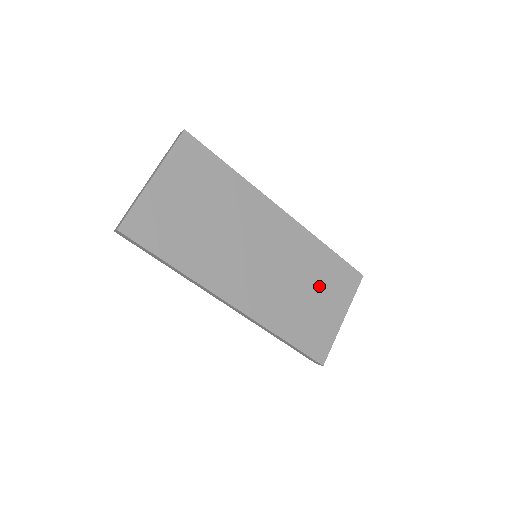
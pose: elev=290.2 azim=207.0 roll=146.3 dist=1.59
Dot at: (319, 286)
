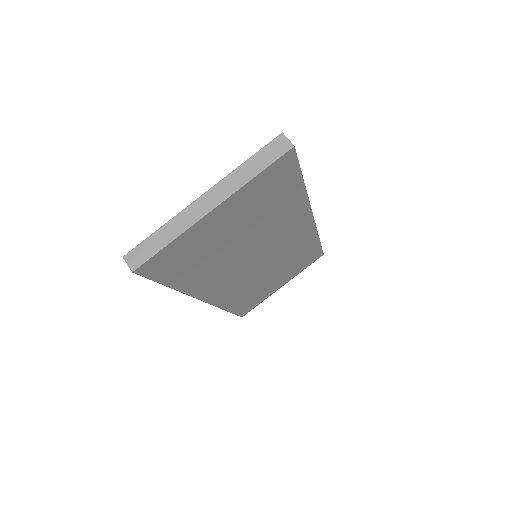
Dot at: (286, 270)
